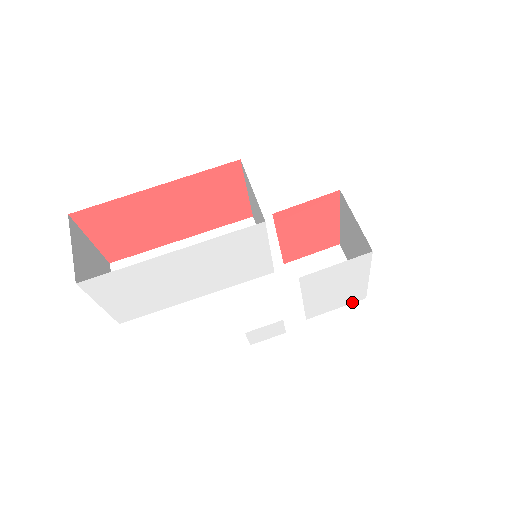
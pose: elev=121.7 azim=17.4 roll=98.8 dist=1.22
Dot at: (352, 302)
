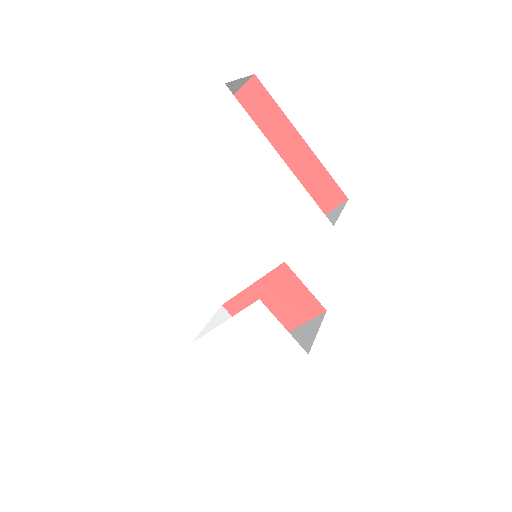
Dot at: (227, 379)
